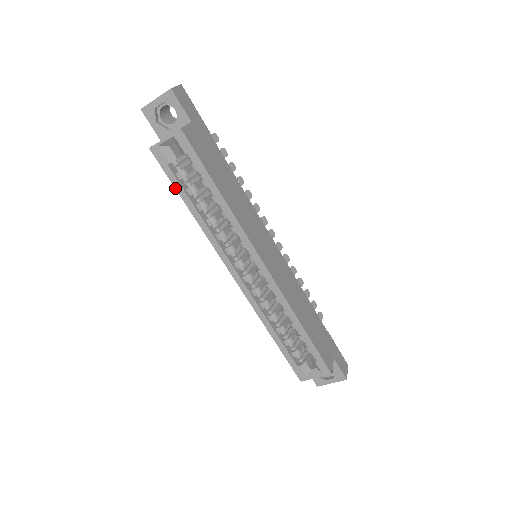
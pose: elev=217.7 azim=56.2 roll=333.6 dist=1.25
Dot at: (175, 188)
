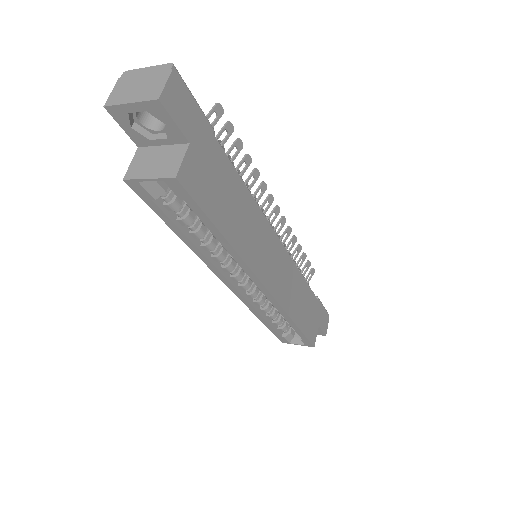
Dot at: occluded
